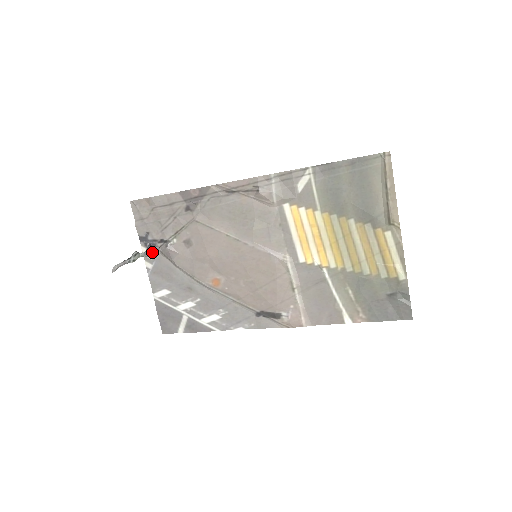
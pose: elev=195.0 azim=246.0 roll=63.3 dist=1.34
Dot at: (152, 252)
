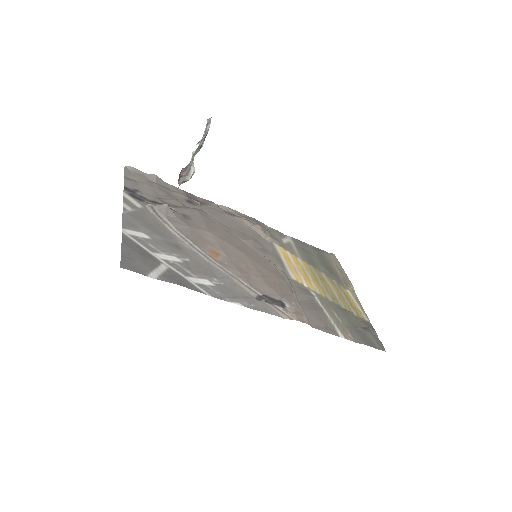
Dot at: (188, 173)
